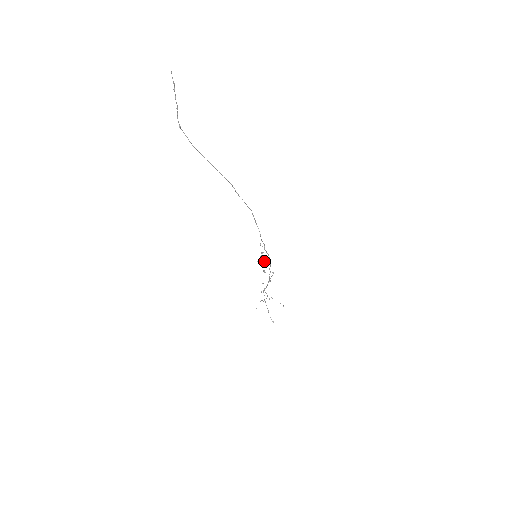
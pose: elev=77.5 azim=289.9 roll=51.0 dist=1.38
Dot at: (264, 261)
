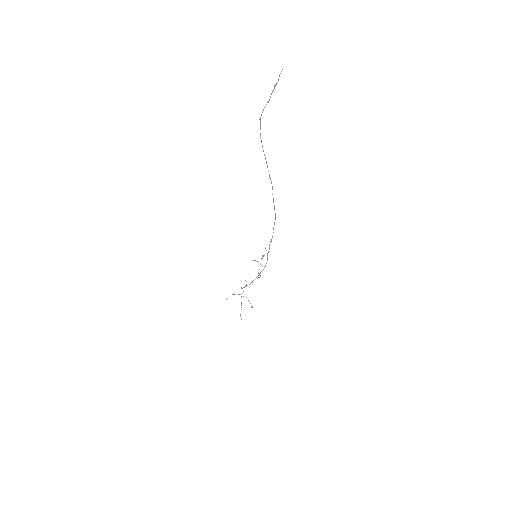
Dot at: (260, 263)
